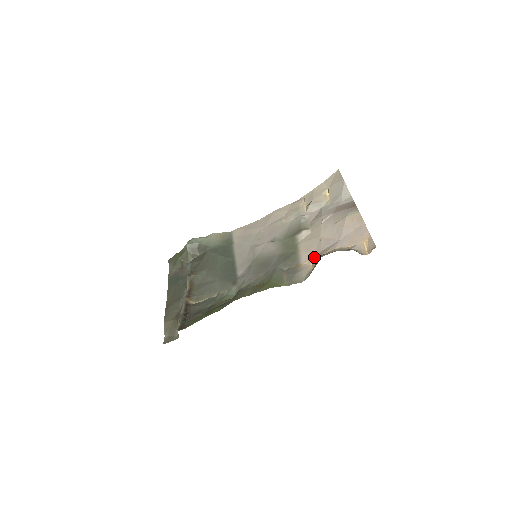
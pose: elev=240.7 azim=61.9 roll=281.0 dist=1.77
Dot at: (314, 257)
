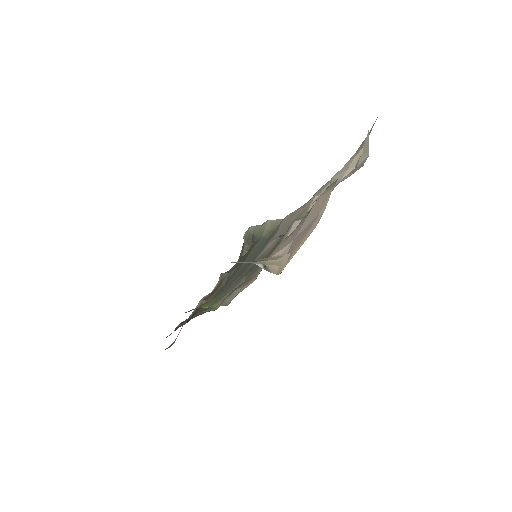
Dot at: occluded
